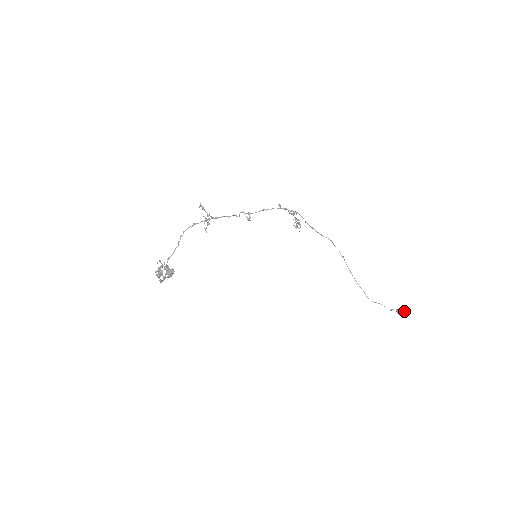
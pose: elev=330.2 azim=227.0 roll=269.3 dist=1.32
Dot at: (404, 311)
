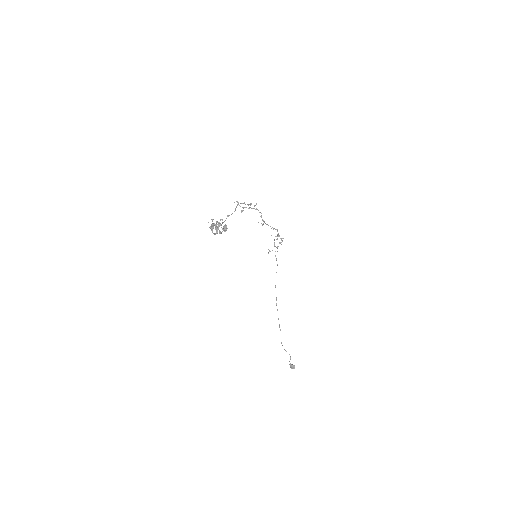
Dot at: occluded
